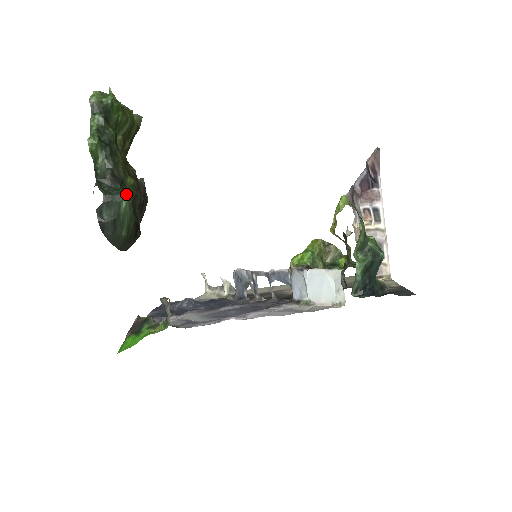
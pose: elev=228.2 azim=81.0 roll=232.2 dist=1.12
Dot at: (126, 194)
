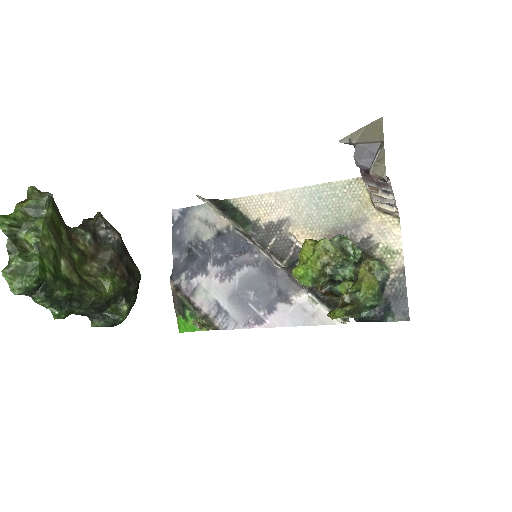
Dot at: (116, 300)
